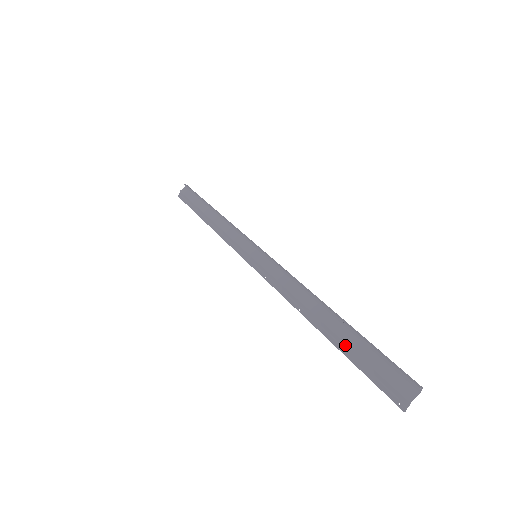
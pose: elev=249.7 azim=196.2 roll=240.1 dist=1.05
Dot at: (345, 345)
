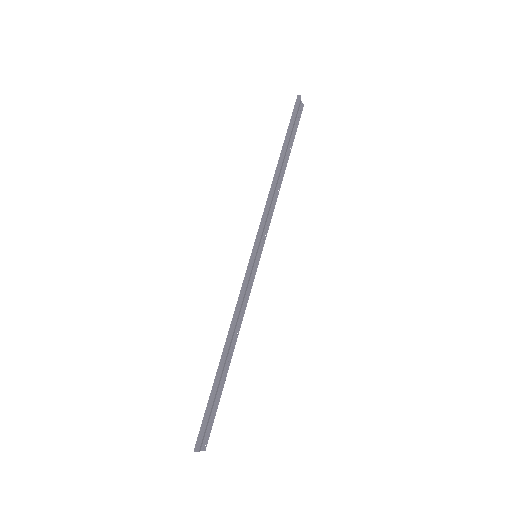
Dot at: (219, 387)
